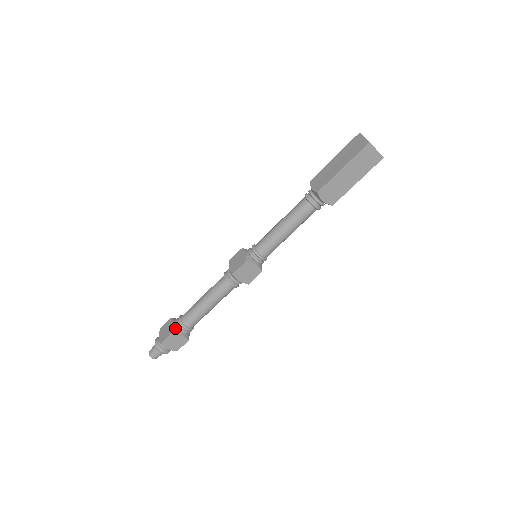
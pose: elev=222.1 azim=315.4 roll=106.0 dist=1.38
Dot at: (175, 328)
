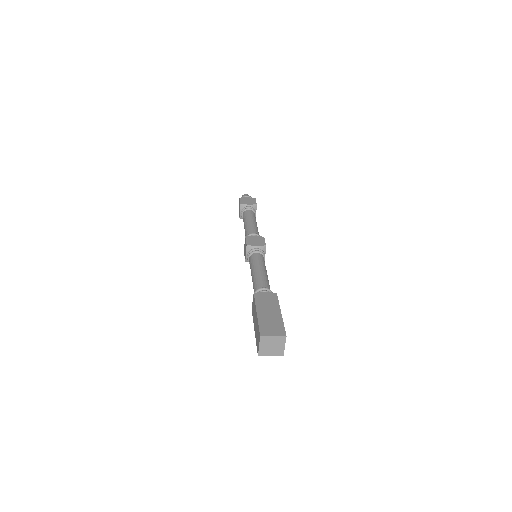
Dot at: occluded
